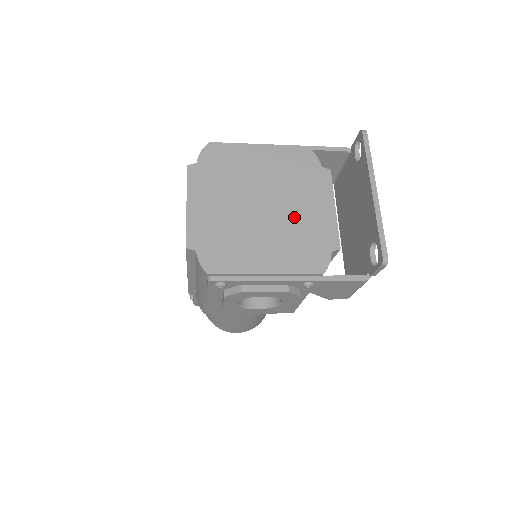
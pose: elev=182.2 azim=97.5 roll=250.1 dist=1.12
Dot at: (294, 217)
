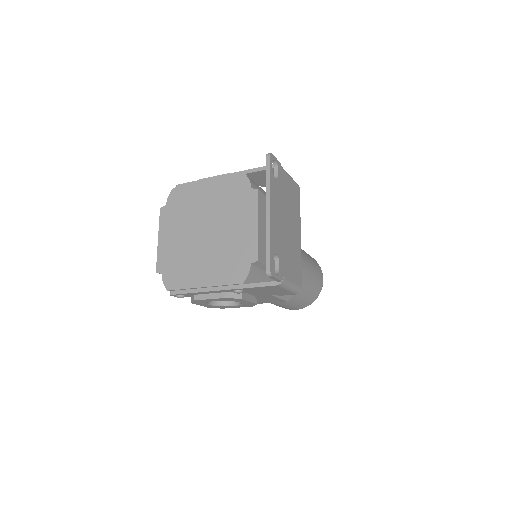
Dot at: (226, 237)
